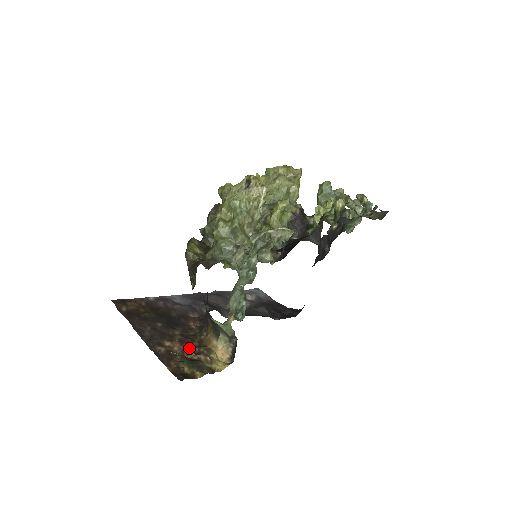
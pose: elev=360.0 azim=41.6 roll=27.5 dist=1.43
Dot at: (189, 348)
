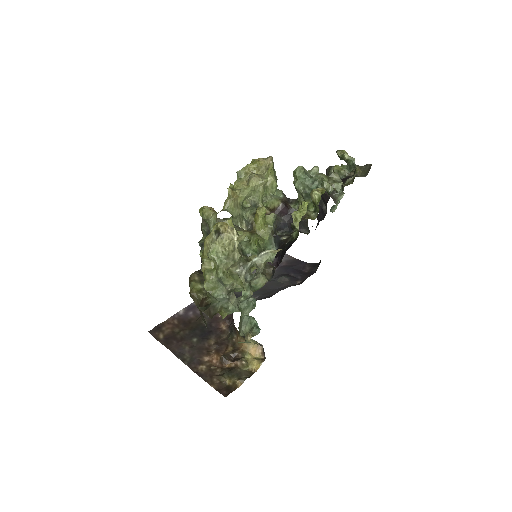
Dot at: (225, 358)
